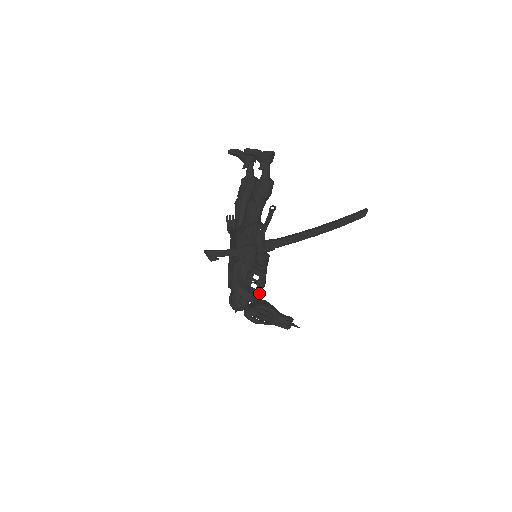
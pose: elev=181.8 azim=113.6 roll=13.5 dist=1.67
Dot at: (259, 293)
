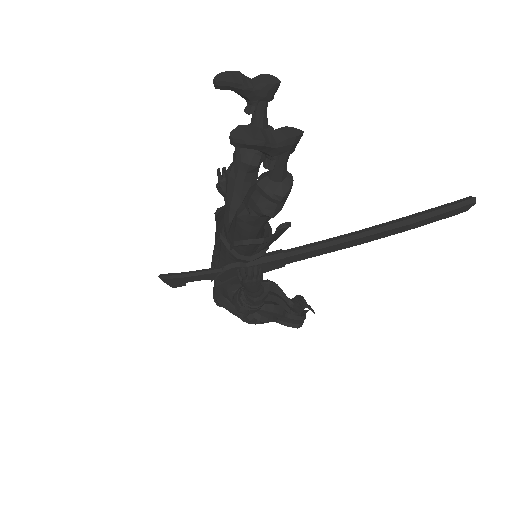
Dot at: occluded
